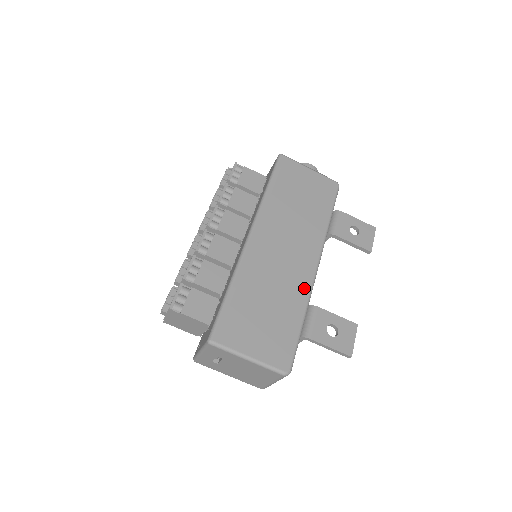
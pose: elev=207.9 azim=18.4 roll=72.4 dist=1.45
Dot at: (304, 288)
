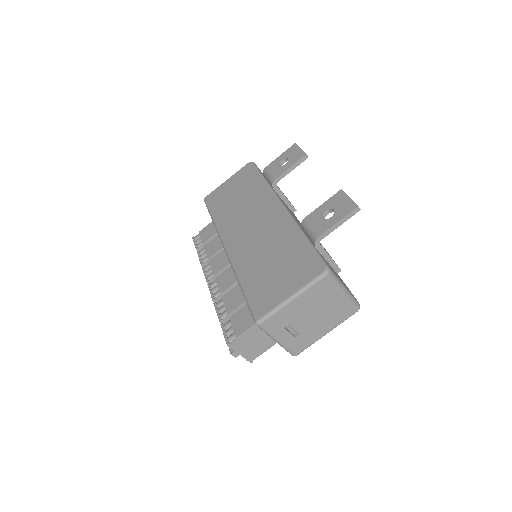
Dot at: (285, 224)
